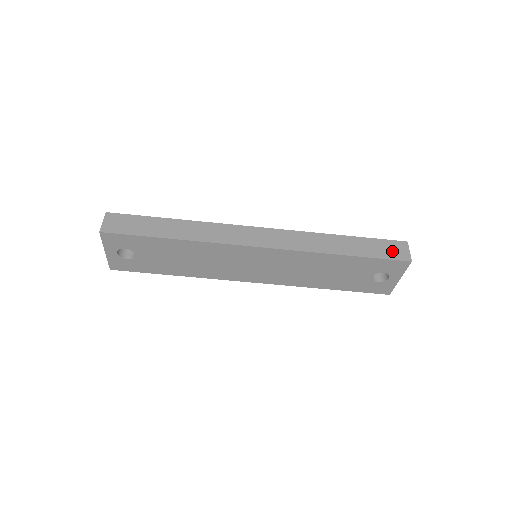
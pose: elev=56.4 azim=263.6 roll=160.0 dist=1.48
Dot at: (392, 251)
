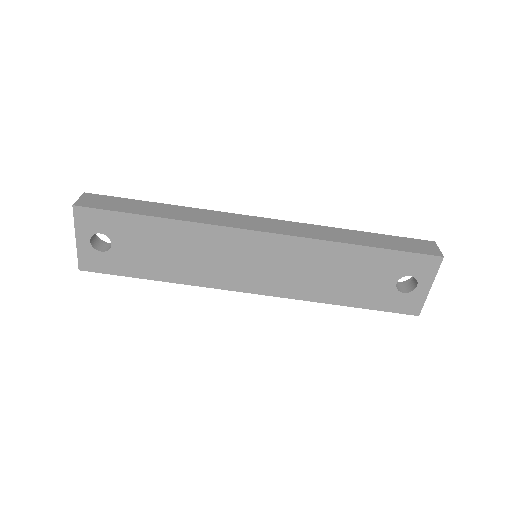
Dot at: (418, 247)
